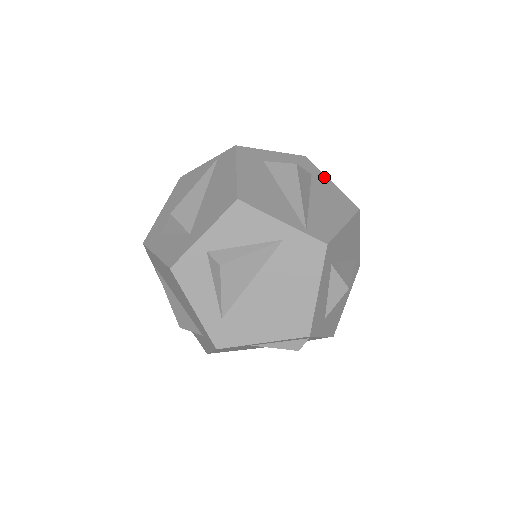
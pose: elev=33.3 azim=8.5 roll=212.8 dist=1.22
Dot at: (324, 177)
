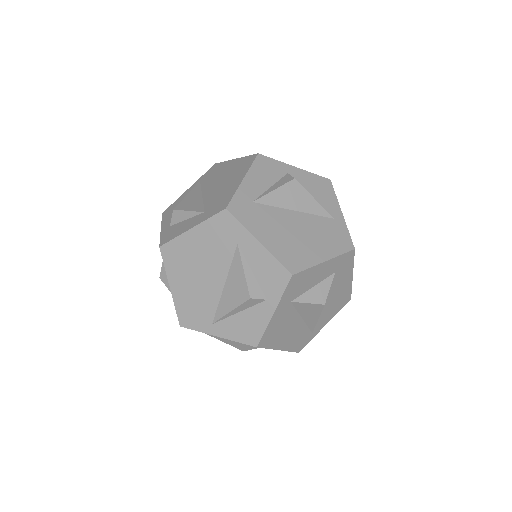
Dot at: occluded
